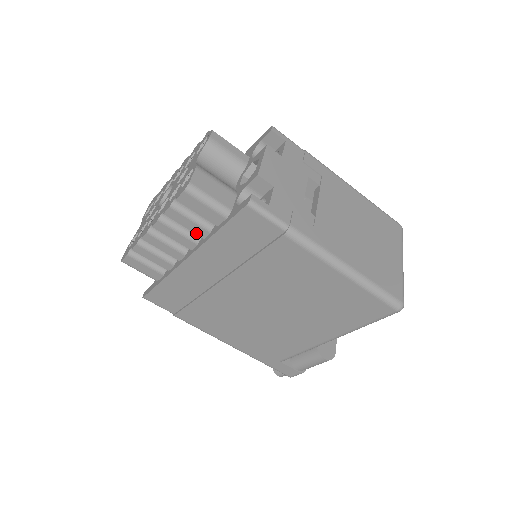
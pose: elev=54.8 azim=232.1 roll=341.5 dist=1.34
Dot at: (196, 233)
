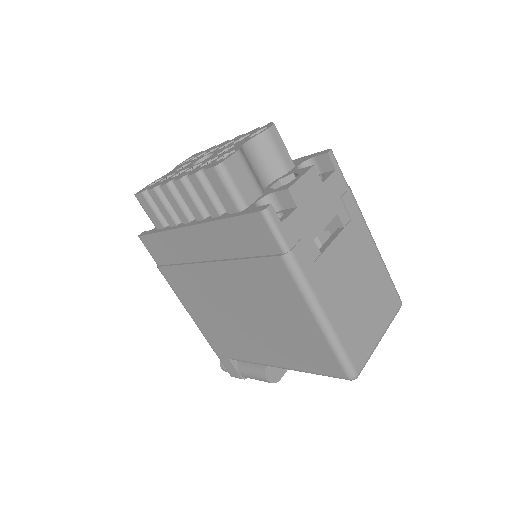
Dot at: (208, 209)
